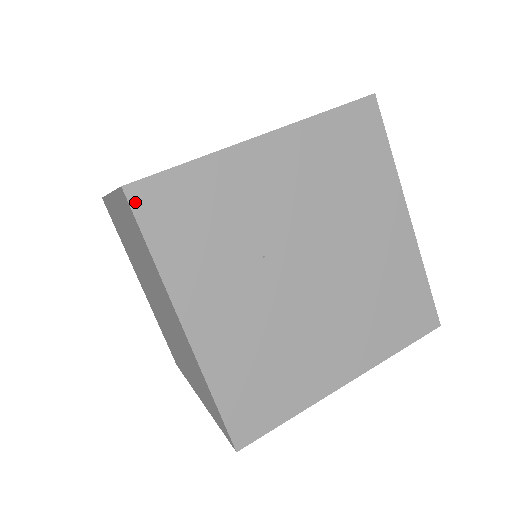
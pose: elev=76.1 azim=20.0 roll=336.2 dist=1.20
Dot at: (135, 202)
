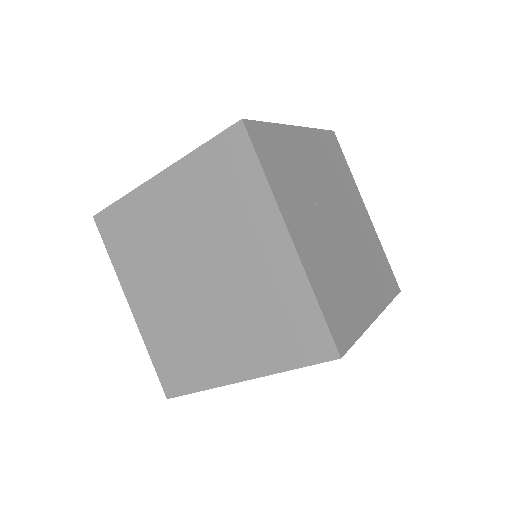
Dot at: (250, 133)
